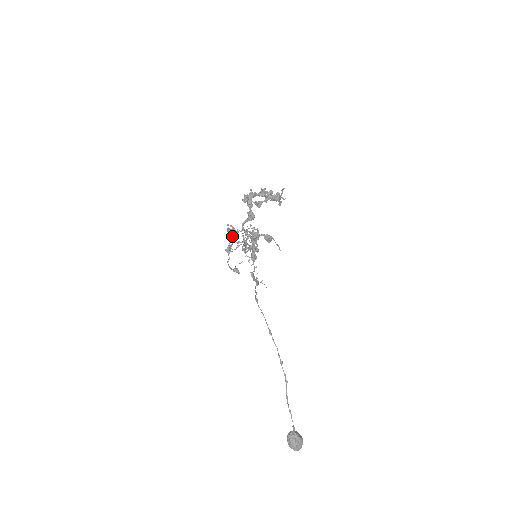
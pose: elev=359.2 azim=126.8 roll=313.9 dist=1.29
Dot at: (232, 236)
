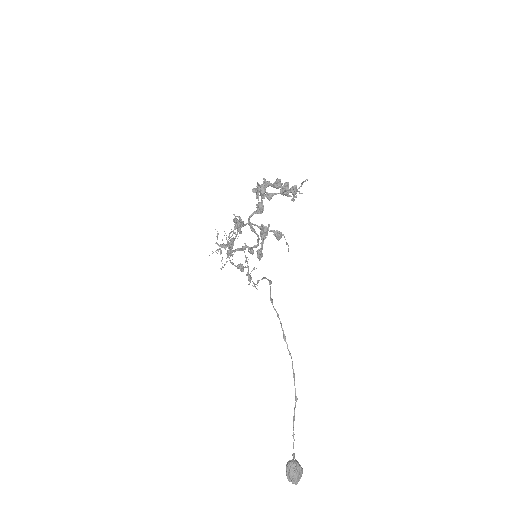
Dot at: (238, 228)
